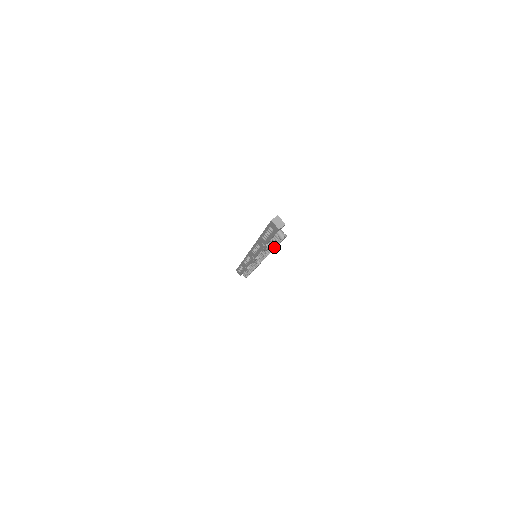
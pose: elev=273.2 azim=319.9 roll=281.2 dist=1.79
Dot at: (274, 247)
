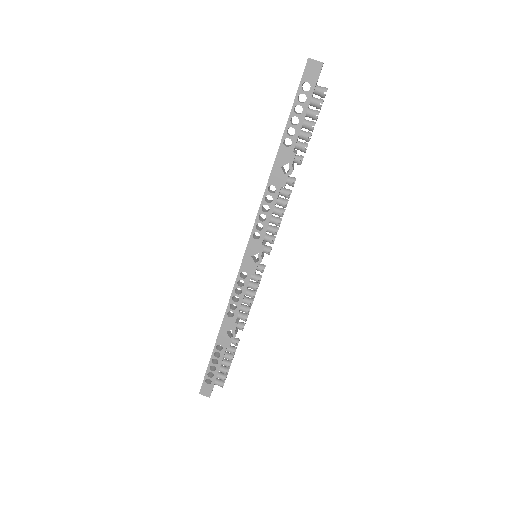
Dot at: (306, 145)
